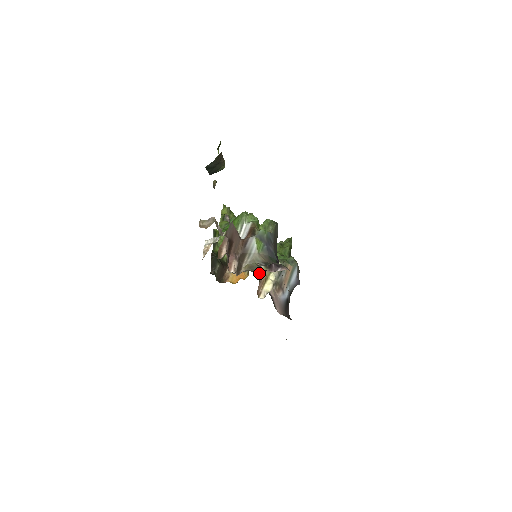
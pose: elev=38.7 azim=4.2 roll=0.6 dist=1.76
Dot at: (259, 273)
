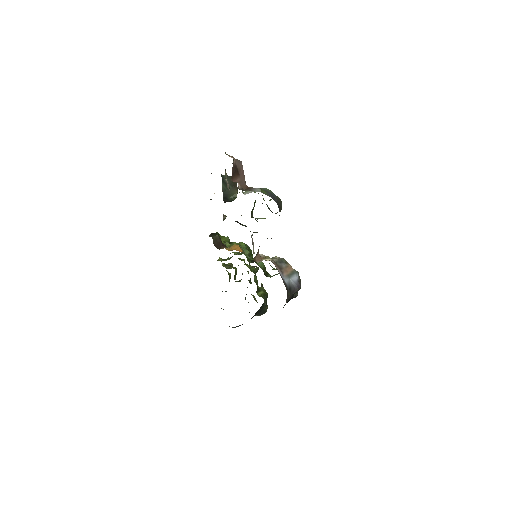
Dot at: occluded
